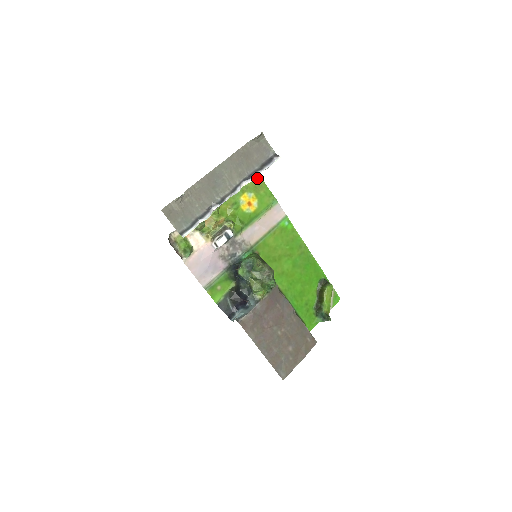
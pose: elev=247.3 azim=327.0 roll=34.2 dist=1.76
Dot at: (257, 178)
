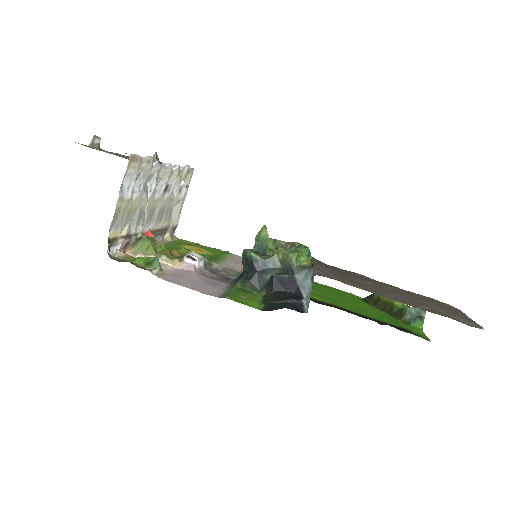
Dot at: (188, 242)
